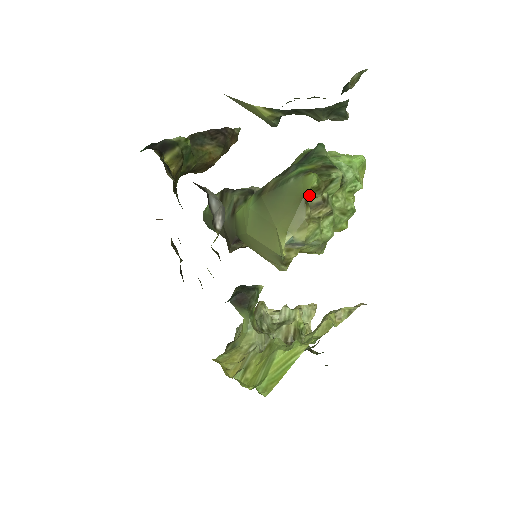
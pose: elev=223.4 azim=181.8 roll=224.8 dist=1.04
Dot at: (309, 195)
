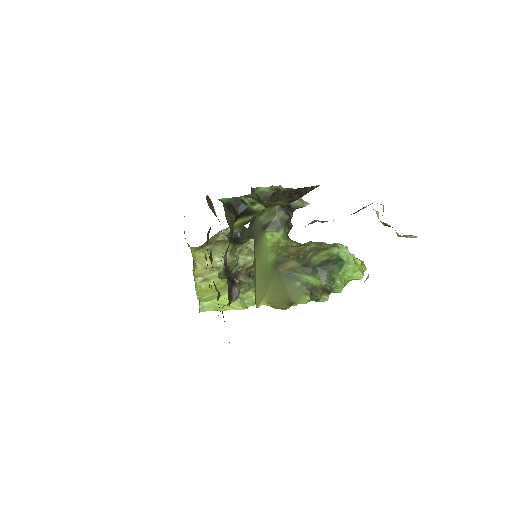
Dot at: occluded
